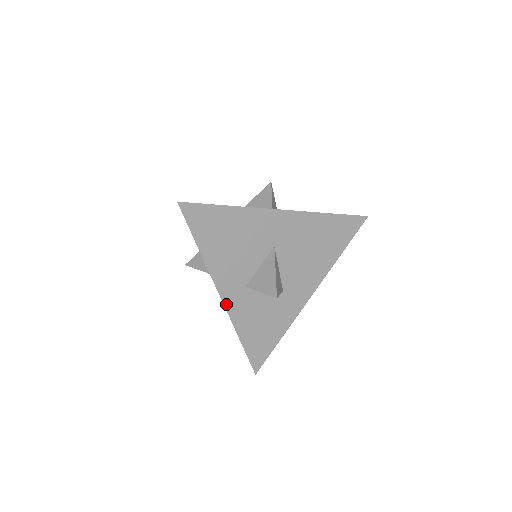
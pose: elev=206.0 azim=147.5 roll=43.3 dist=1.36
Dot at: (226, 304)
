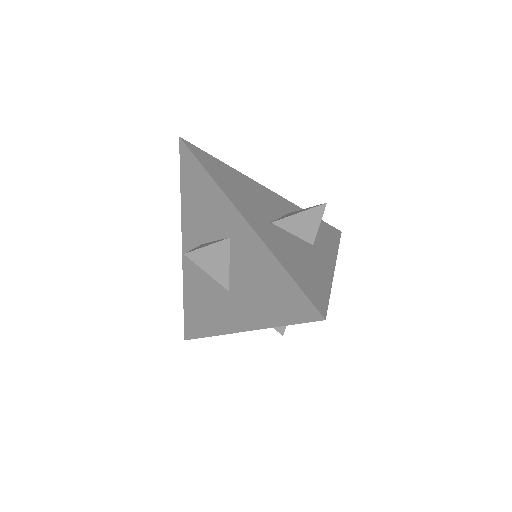
Dot at: (235, 331)
